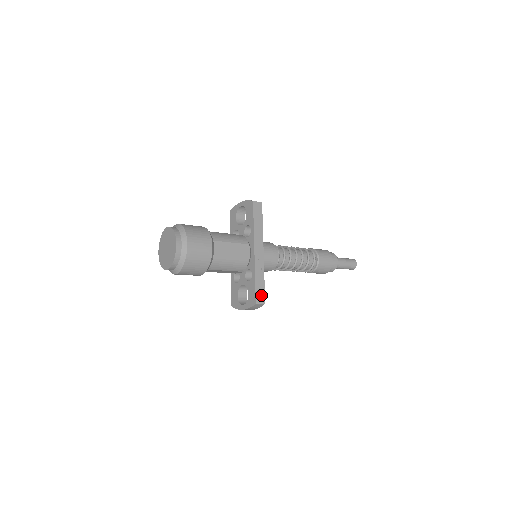
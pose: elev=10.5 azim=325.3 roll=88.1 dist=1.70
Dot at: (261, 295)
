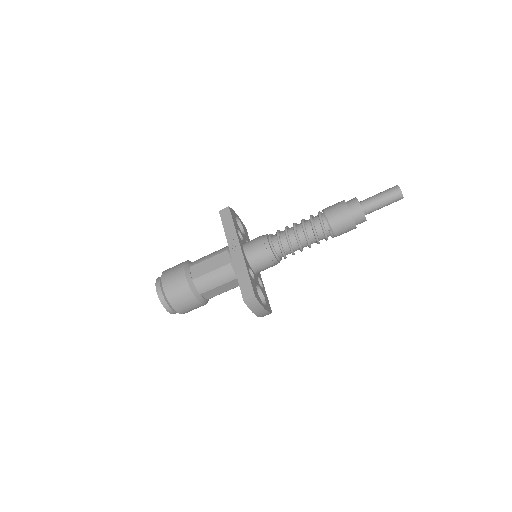
Dot at: (248, 290)
